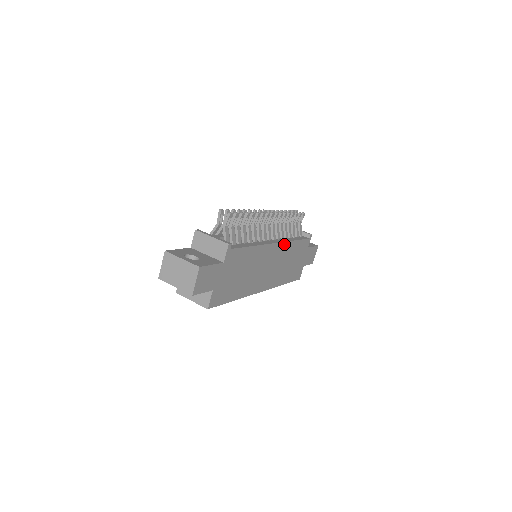
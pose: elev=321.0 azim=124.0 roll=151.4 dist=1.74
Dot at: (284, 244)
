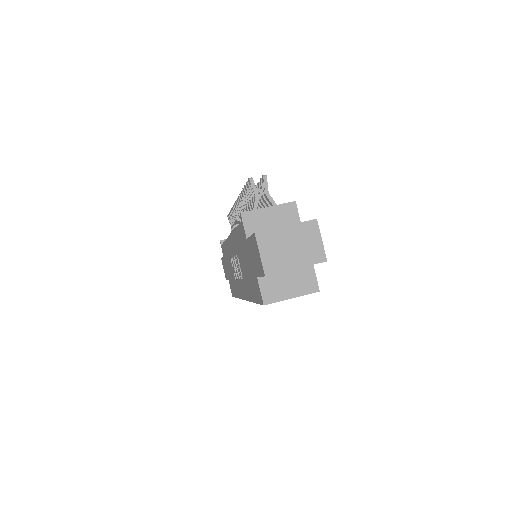
Dot at: occluded
